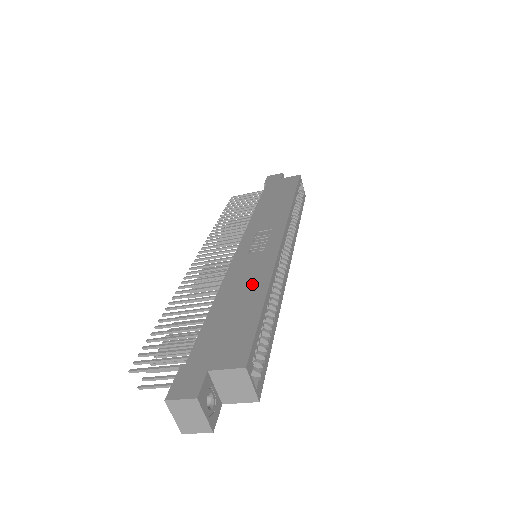
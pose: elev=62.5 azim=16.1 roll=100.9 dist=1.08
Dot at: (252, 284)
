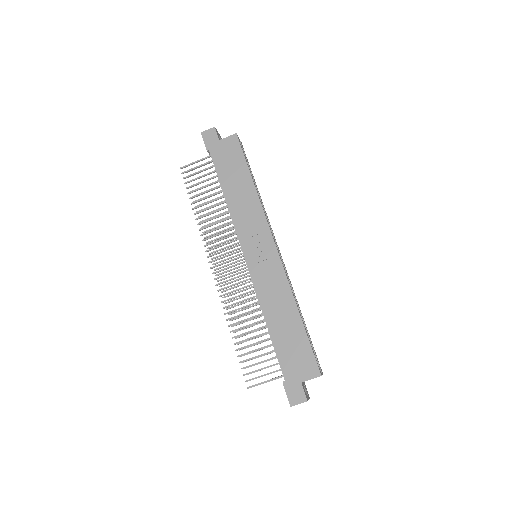
Dot at: (284, 305)
